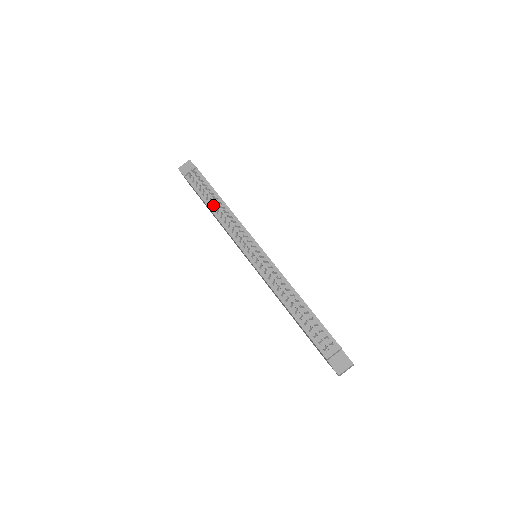
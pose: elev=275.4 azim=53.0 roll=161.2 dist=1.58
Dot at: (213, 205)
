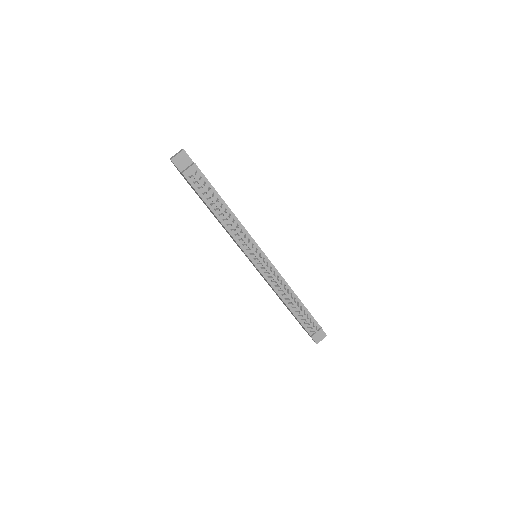
Dot at: (218, 211)
